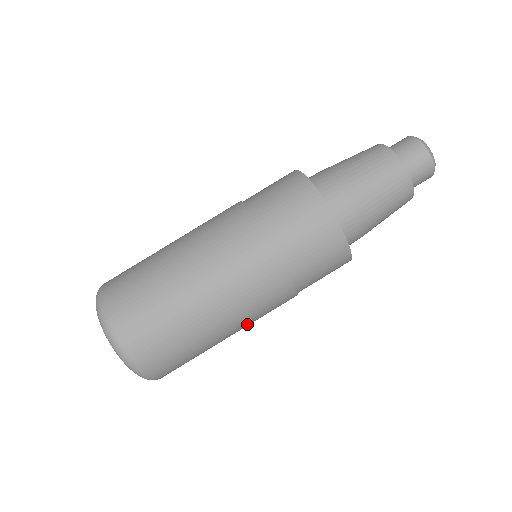
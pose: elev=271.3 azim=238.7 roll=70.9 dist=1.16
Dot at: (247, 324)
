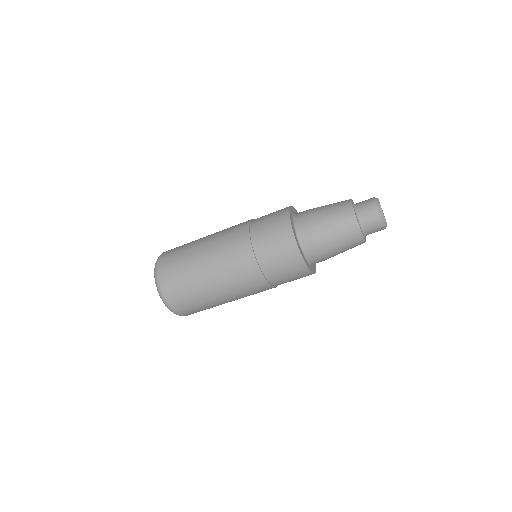
Dot at: occluded
